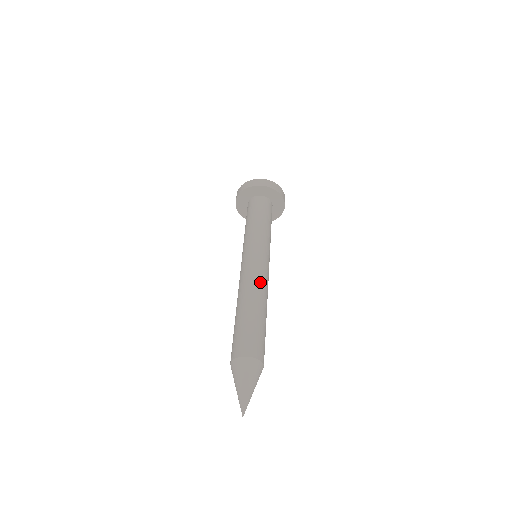
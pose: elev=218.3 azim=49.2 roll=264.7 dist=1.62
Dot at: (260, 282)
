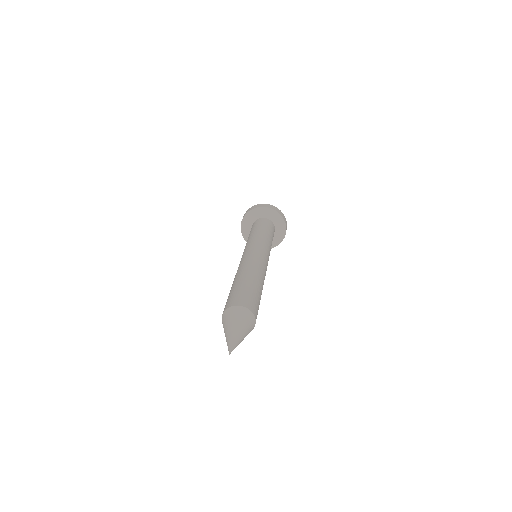
Dot at: (246, 263)
